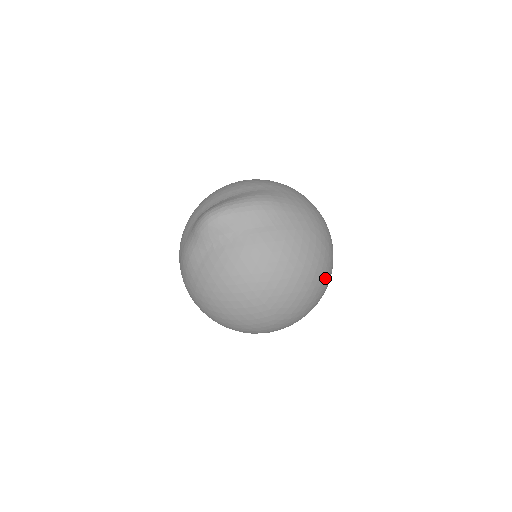
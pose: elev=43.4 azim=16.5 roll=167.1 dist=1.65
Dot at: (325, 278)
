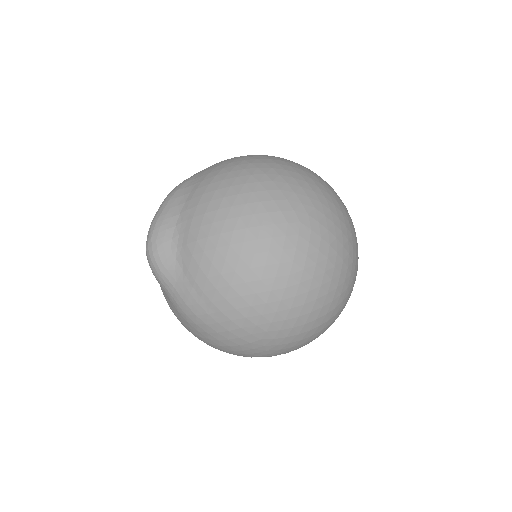
Dot at: (300, 167)
